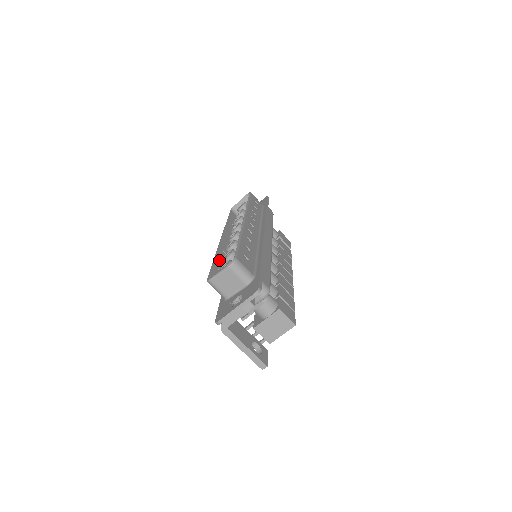
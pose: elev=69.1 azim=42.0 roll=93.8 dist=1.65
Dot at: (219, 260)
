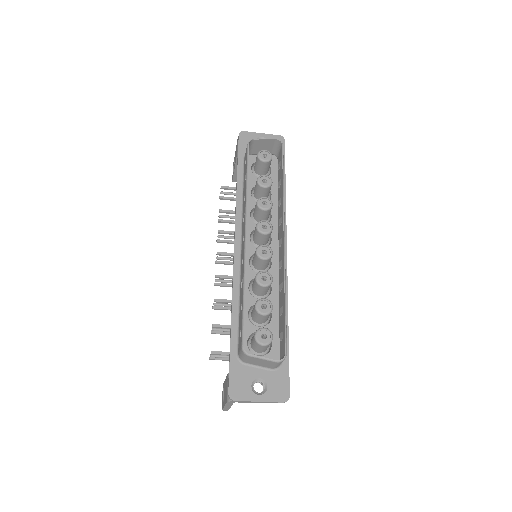
Dot at: occluded
